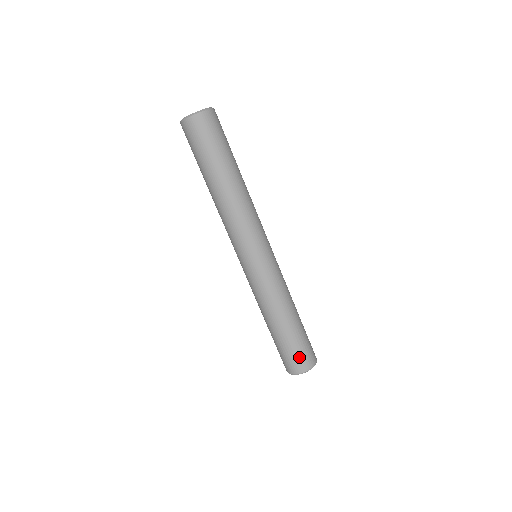
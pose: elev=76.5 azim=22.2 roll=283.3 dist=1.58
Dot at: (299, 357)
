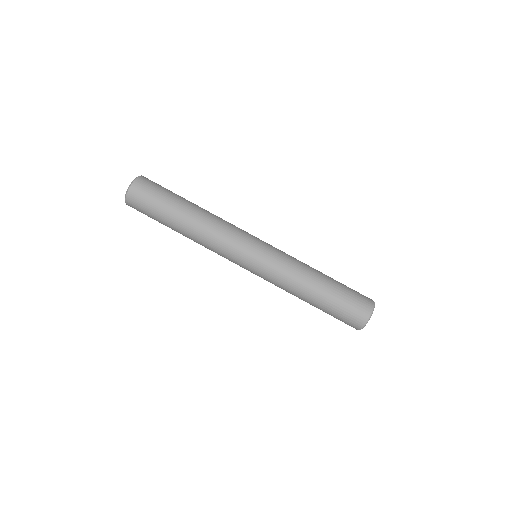
Dot at: (359, 296)
